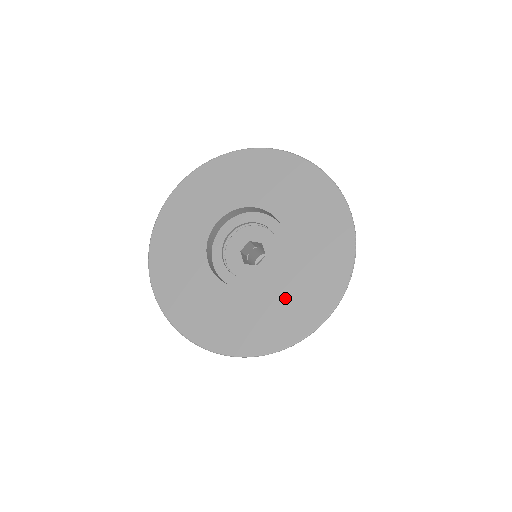
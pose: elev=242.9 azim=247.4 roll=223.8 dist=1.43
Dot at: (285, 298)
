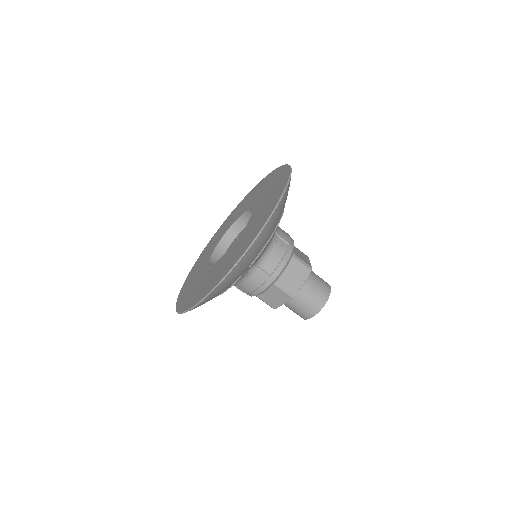
Dot at: (242, 241)
